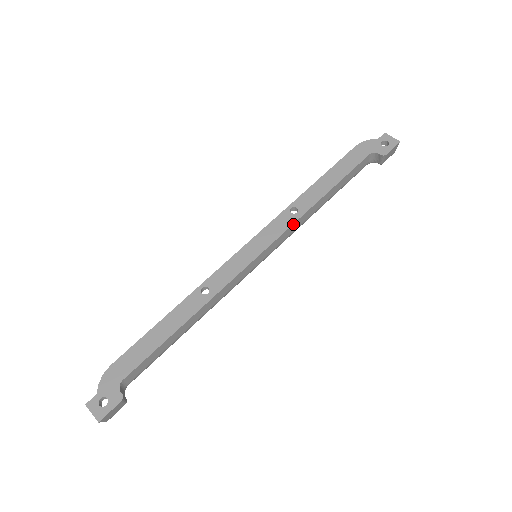
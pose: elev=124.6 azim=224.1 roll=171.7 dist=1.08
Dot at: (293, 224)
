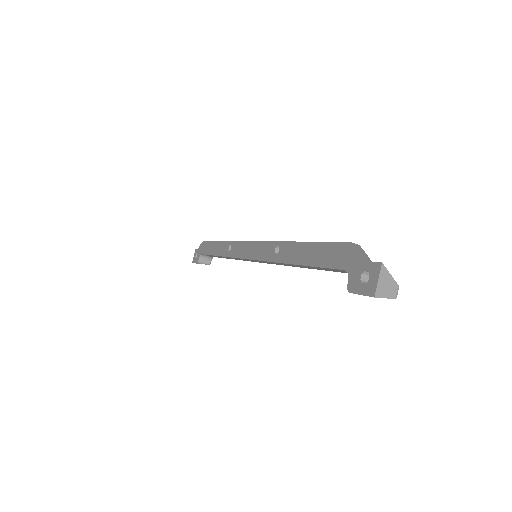
Dot at: (269, 261)
